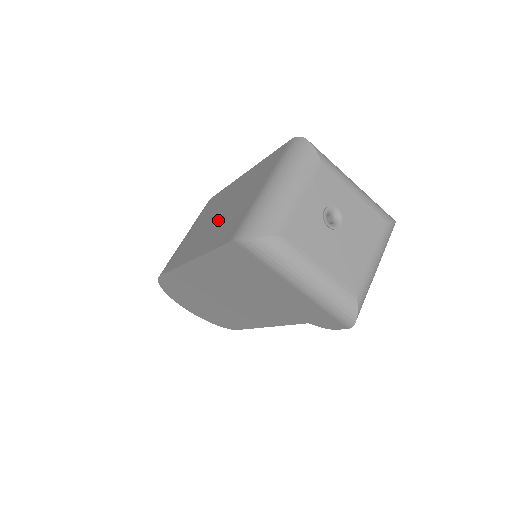
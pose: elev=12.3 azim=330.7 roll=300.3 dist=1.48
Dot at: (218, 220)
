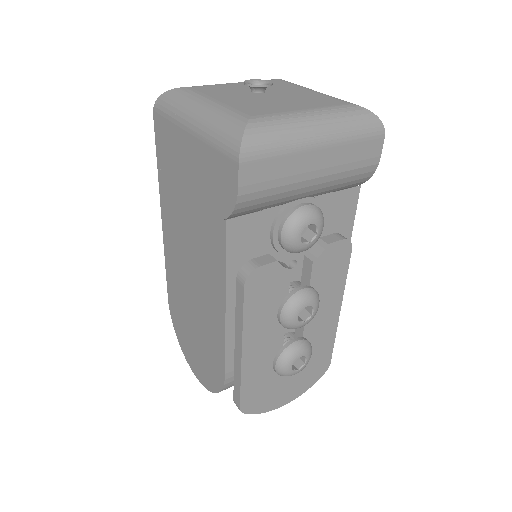
Dot at: occluded
